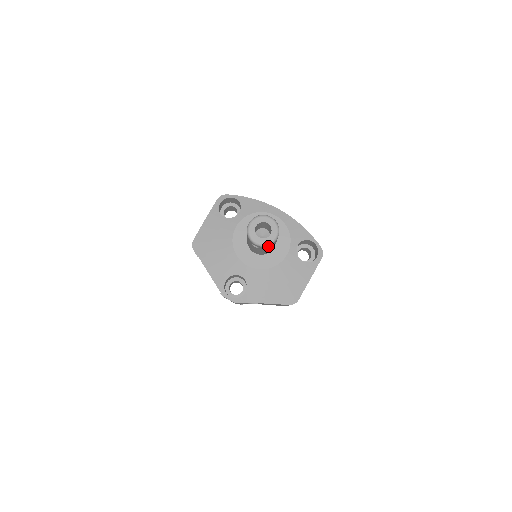
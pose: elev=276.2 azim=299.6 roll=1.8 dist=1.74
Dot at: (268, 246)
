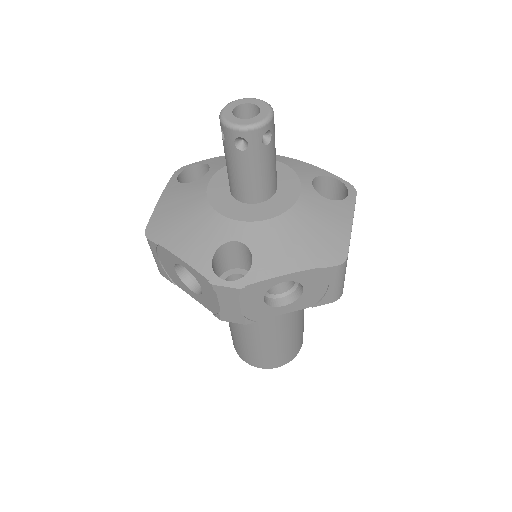
Dot at: (262, 132)
